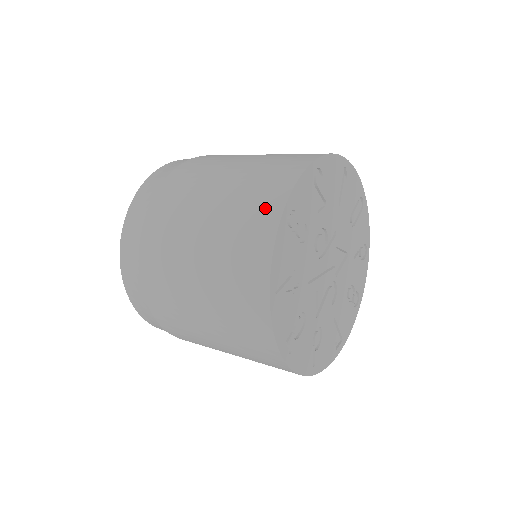
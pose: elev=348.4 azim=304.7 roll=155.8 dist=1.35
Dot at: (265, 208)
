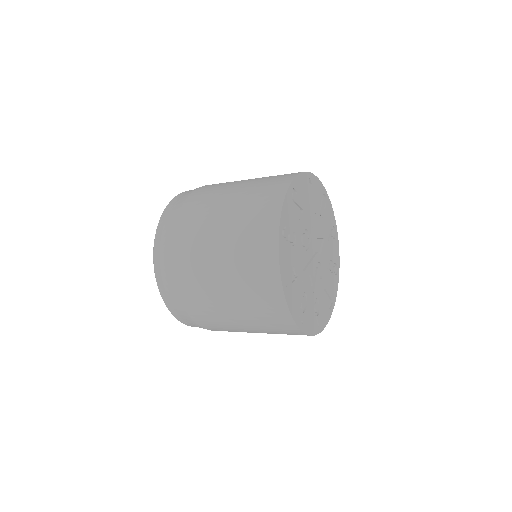
Dot at: (265, 229)
